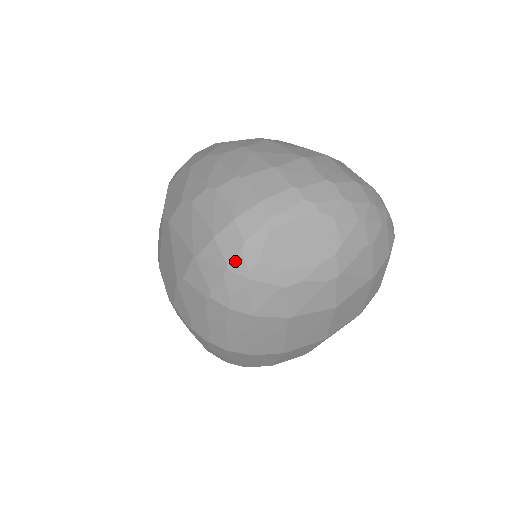
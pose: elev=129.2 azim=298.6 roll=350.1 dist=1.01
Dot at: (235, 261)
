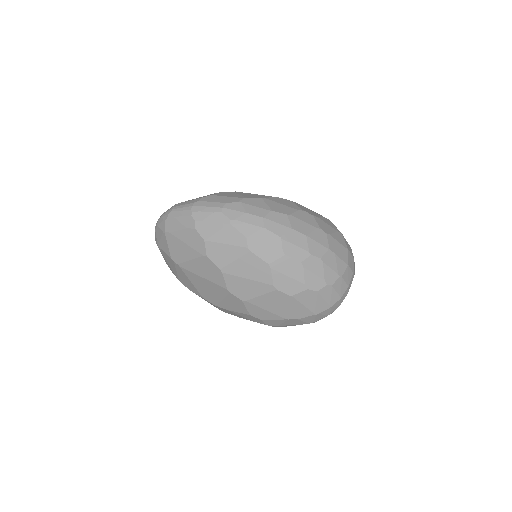
Dot at: (333, 311)
